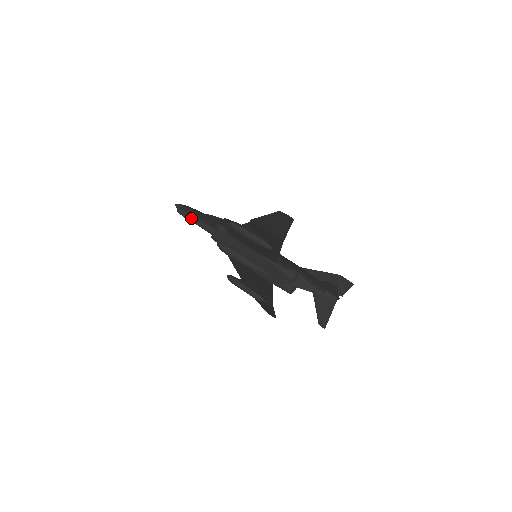
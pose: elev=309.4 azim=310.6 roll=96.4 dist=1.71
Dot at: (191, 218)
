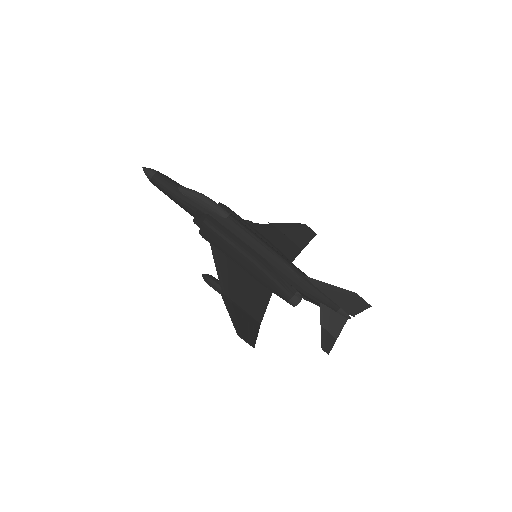
Dot at: occluded
